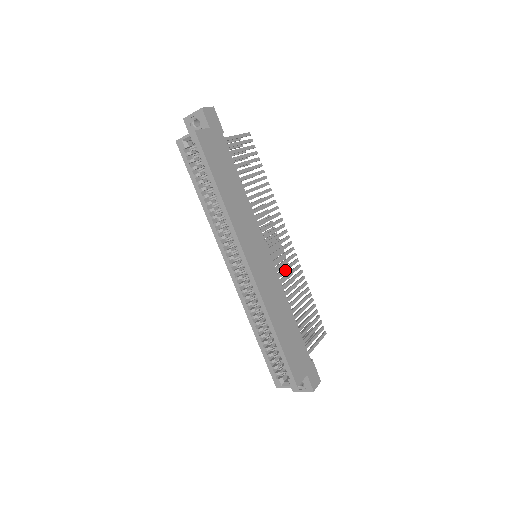
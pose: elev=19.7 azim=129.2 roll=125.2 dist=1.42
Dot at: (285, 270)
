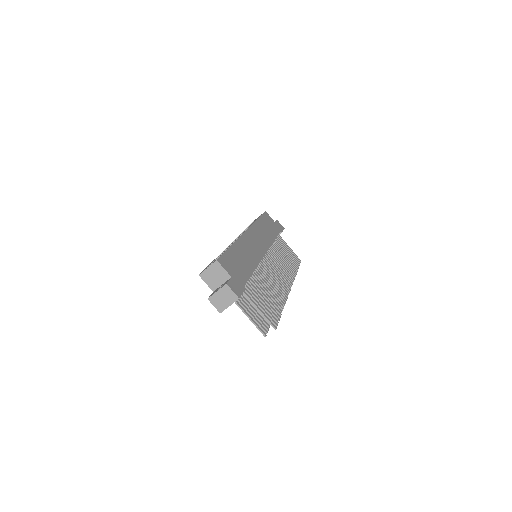
Dot at: (271, 276)
